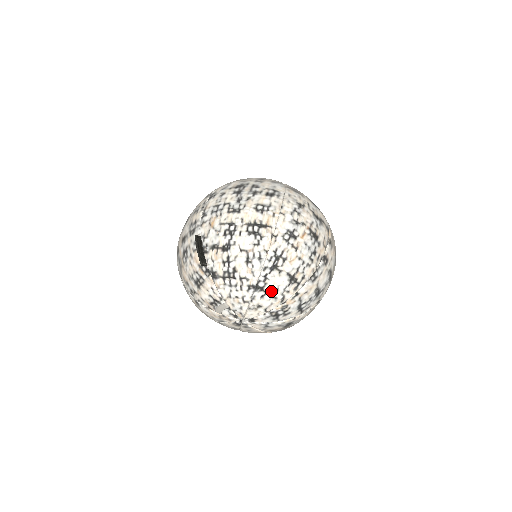
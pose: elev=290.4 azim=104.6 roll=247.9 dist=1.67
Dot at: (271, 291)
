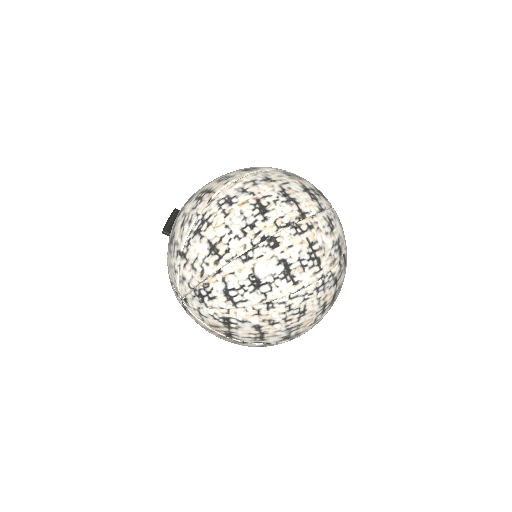
Dot at: (191, 260)
